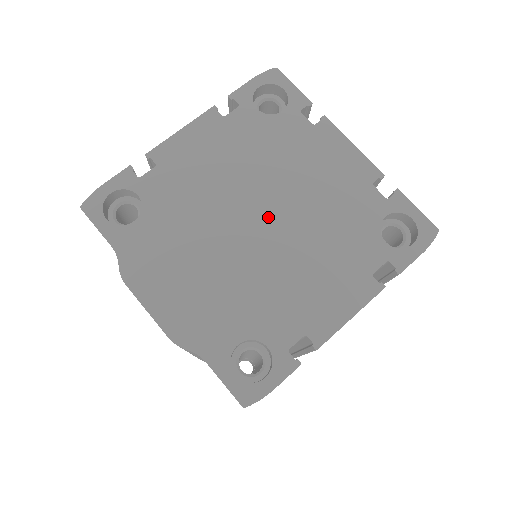
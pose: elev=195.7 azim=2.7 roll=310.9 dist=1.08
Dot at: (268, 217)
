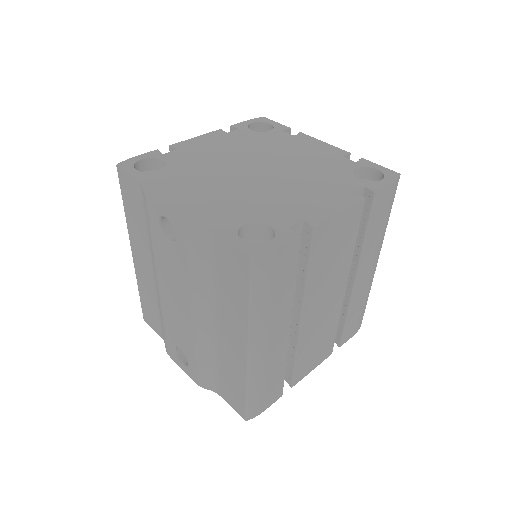
Dot at: (264, 169)
